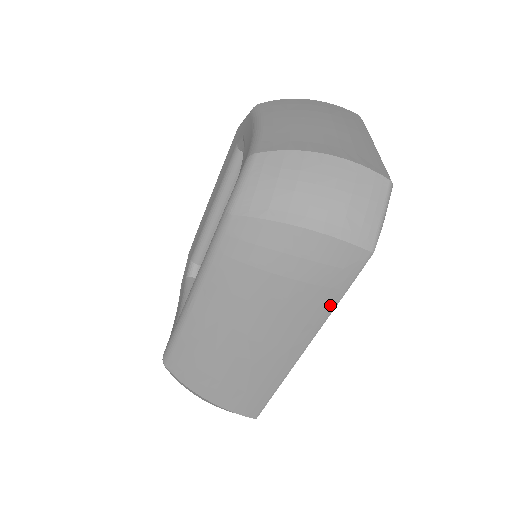
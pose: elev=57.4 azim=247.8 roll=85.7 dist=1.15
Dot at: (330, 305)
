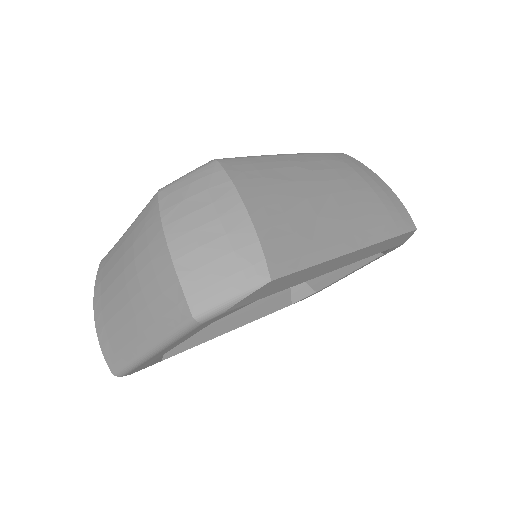
Dot at: (389, 232)
